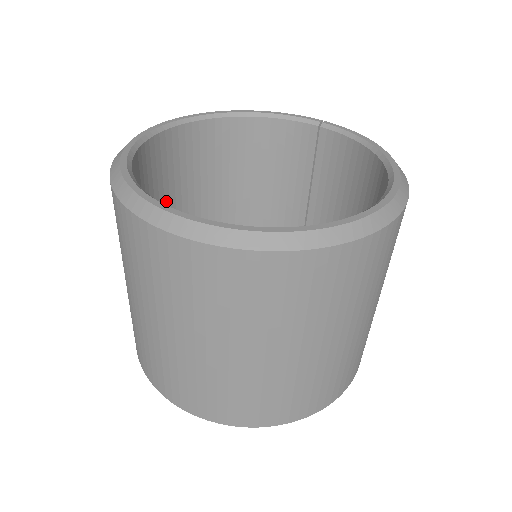
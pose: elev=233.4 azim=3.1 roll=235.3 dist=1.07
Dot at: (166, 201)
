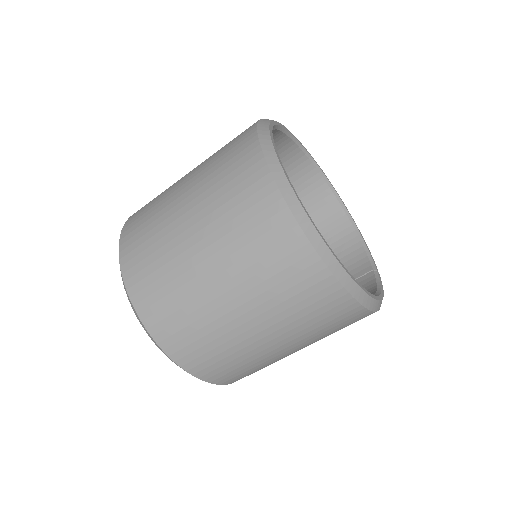
Dot at: occluded
